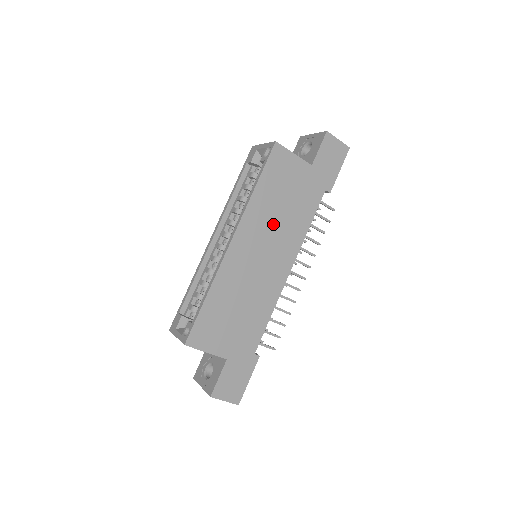
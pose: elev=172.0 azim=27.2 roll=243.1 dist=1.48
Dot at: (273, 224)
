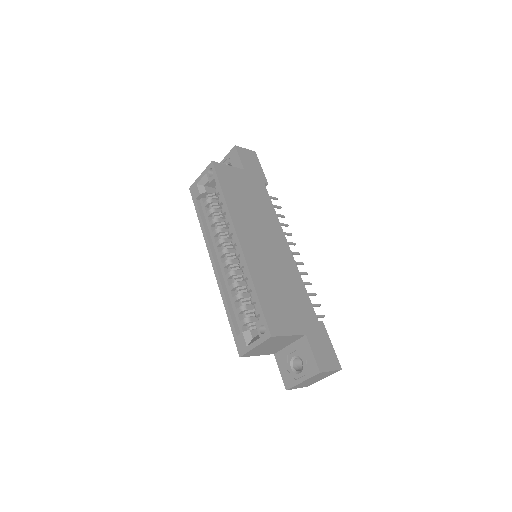
Dot at: (254, 218)
